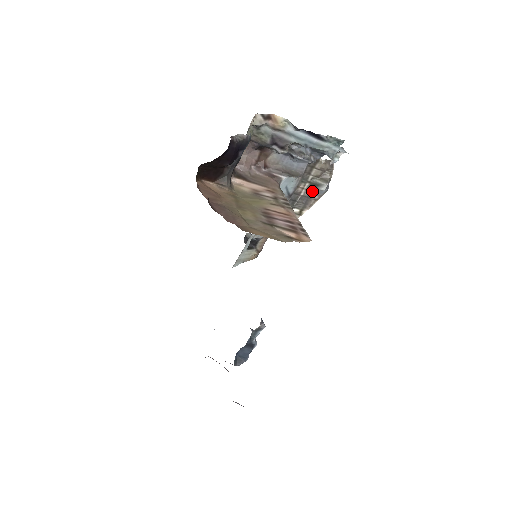
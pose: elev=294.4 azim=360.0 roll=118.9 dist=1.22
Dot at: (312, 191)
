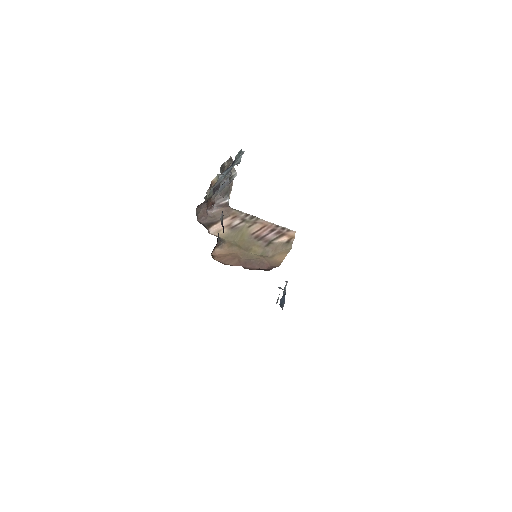
Dot at: occluded
